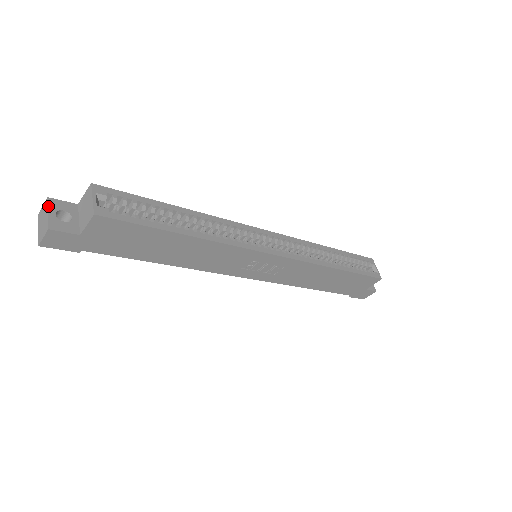
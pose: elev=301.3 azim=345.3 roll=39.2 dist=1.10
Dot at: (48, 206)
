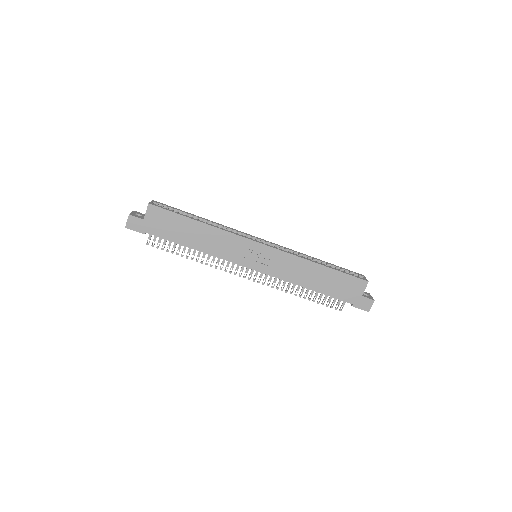
Dot at: (133, 212)
